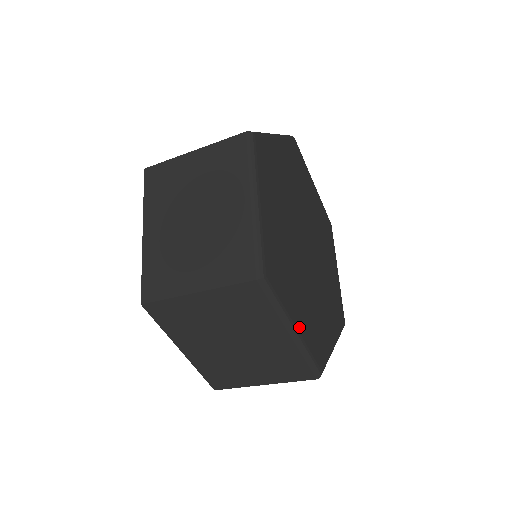
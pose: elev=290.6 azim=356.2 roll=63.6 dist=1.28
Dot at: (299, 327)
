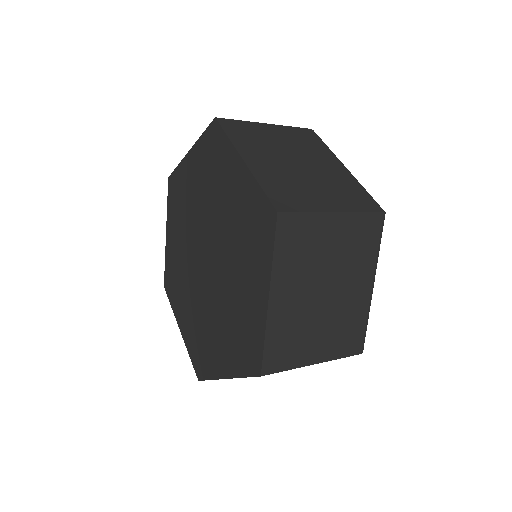
Dot at: occluded
